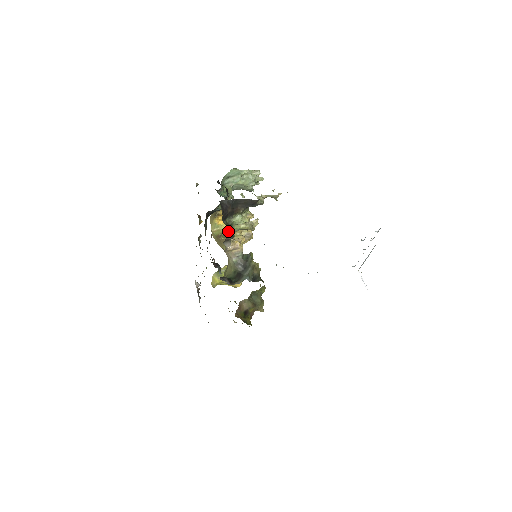
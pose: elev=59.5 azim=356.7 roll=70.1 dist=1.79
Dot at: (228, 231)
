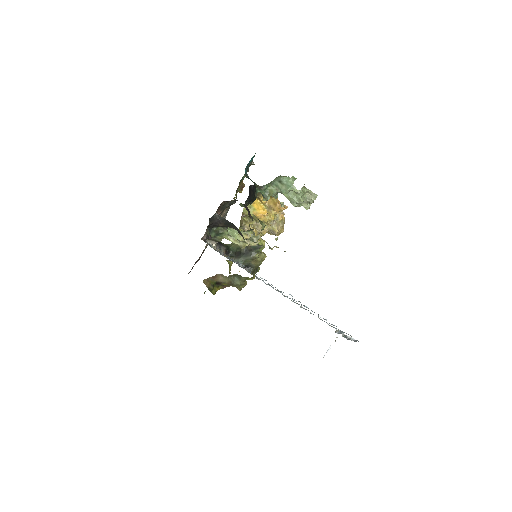
Dot at: (255, 217)
